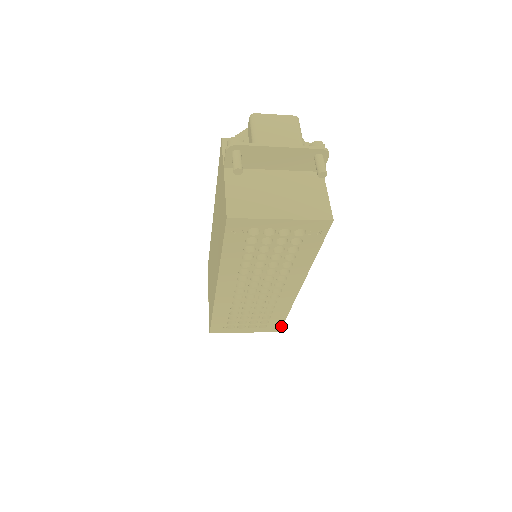
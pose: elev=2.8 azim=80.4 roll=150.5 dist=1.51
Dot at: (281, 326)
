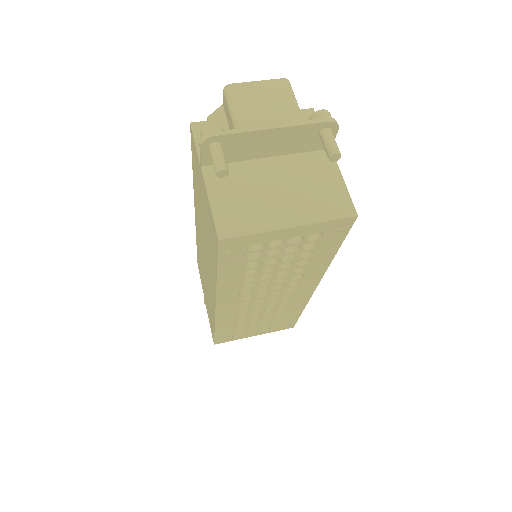
Dot at: (295, 323)
